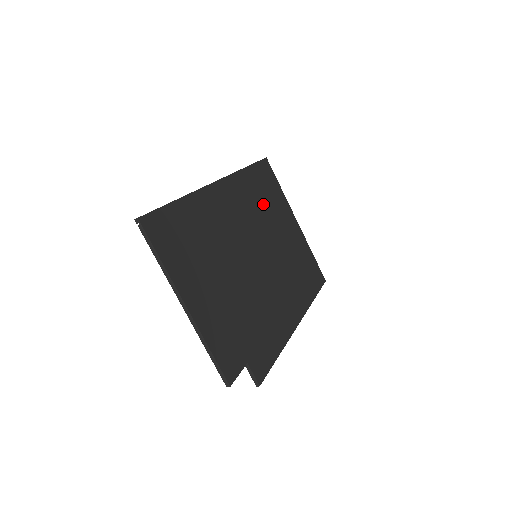
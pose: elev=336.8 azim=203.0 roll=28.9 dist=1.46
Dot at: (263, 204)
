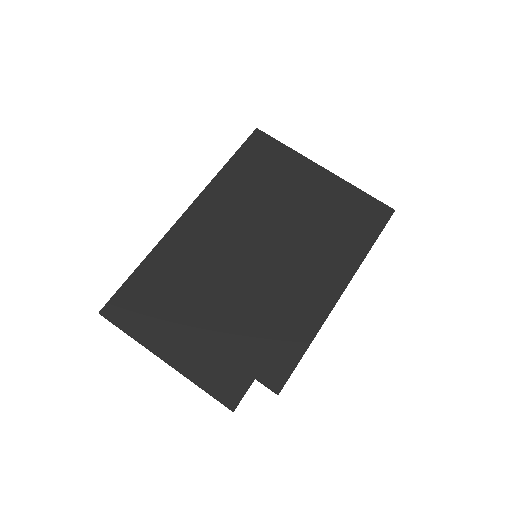
Dot at: (258, 189)
